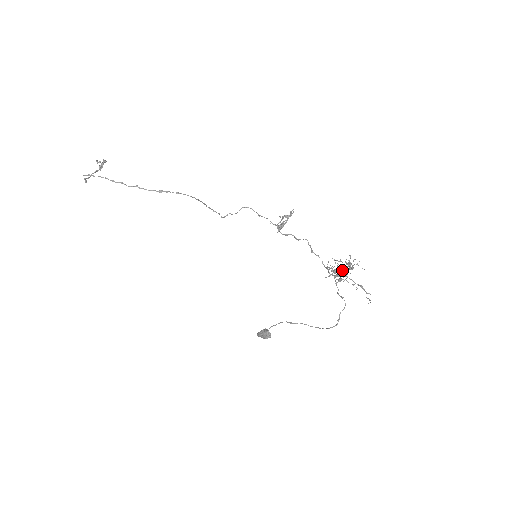
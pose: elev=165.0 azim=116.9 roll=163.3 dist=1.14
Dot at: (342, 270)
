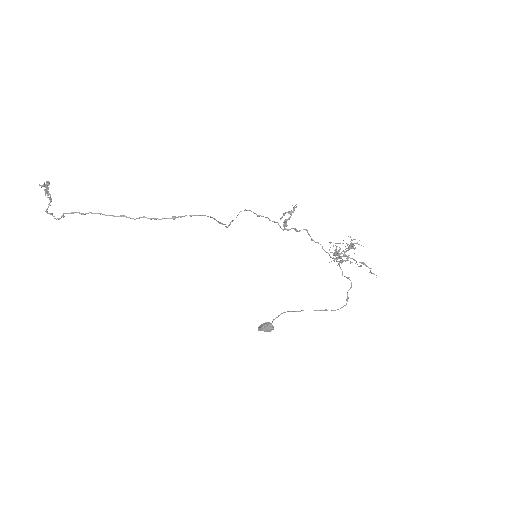
Dot at: occluded
